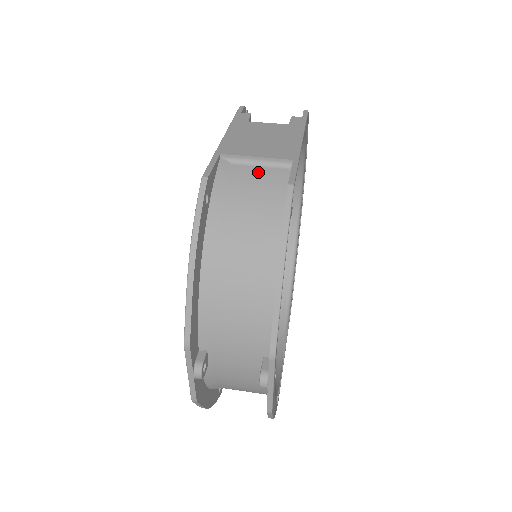
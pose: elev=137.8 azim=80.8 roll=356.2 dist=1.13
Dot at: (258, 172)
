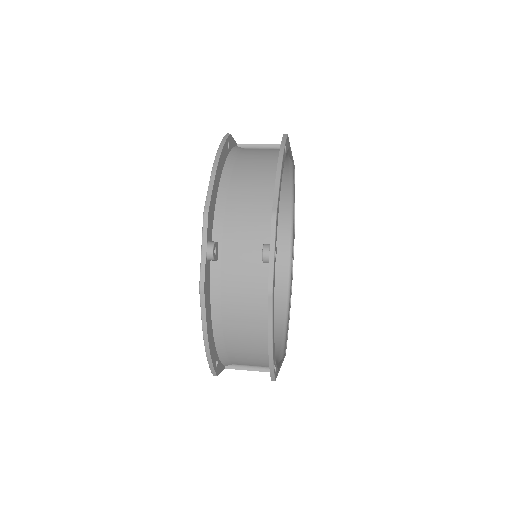
Dot at: (263, 149)
